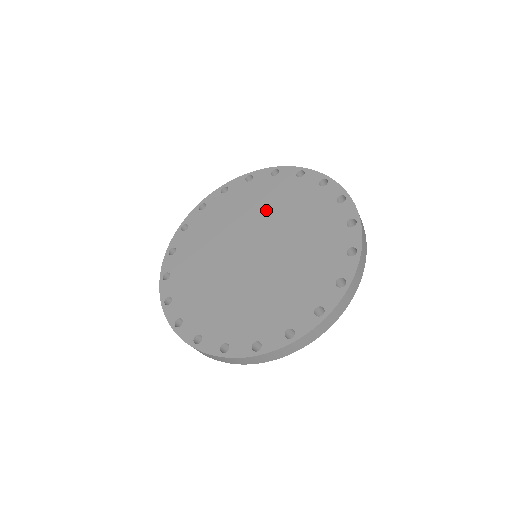
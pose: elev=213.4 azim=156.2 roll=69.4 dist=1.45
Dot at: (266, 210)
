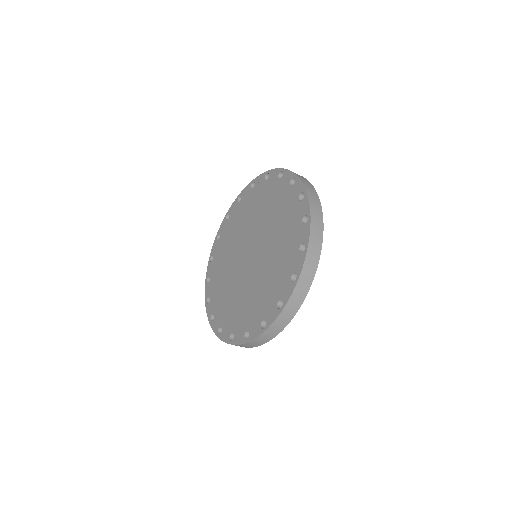
Dot at: (271, 220)
